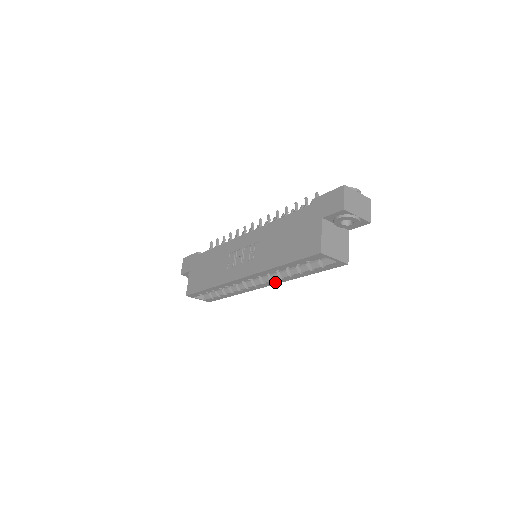
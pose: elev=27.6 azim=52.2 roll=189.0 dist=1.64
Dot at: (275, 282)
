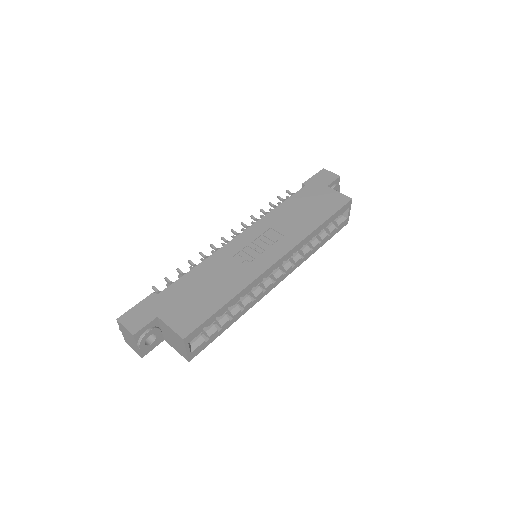
Dot at: (293, 268)
